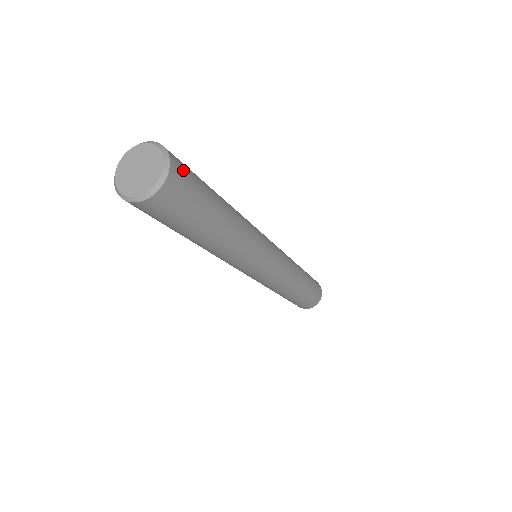
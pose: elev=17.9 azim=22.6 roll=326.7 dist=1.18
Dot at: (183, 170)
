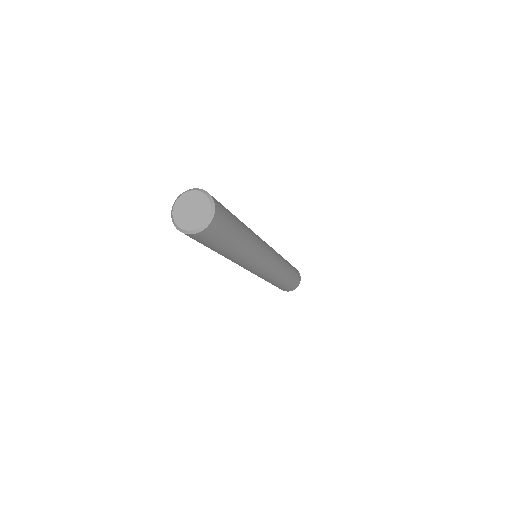
Dot at: occluded
